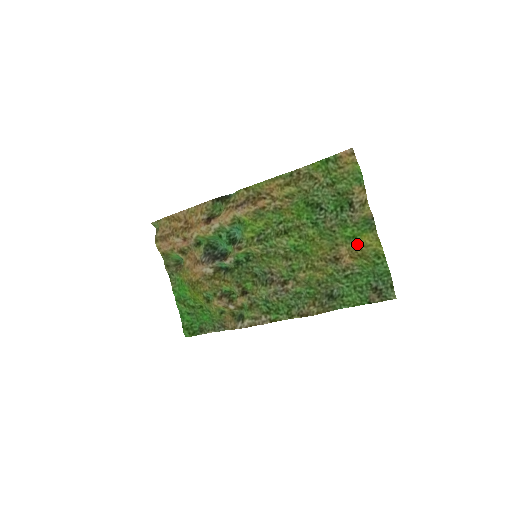
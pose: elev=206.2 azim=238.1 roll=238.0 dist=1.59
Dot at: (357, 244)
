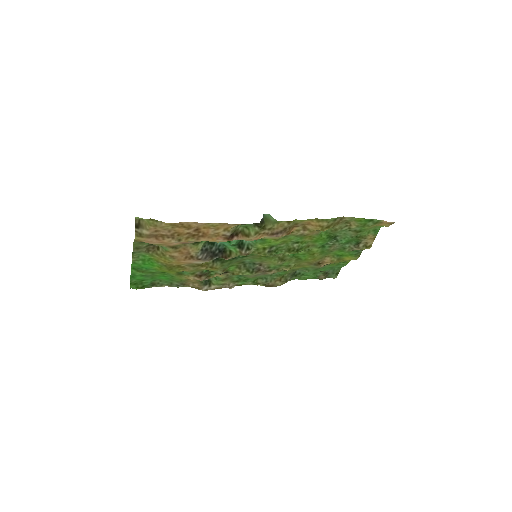
Dot at: (340, 259)
